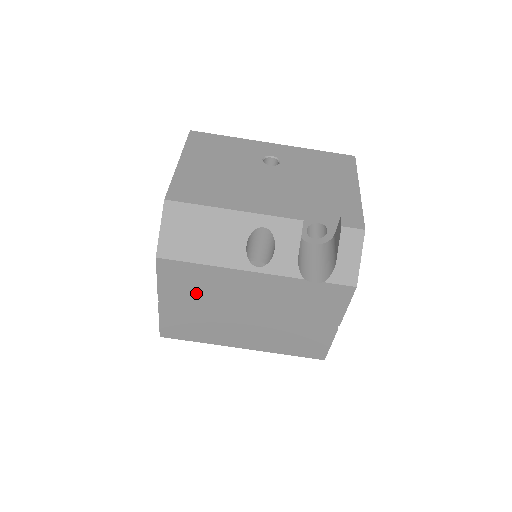
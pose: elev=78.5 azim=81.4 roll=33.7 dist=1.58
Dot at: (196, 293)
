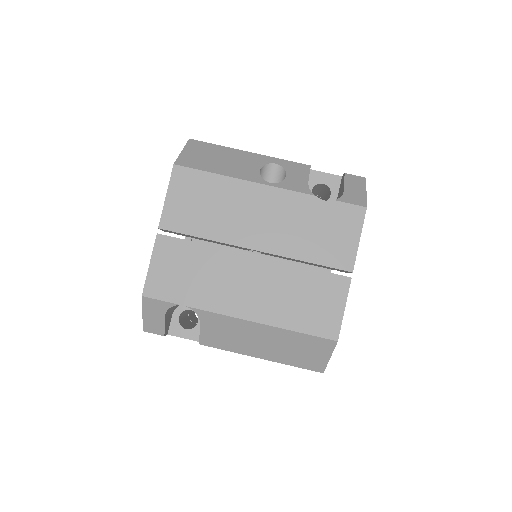
Dot at: (202, 217)
